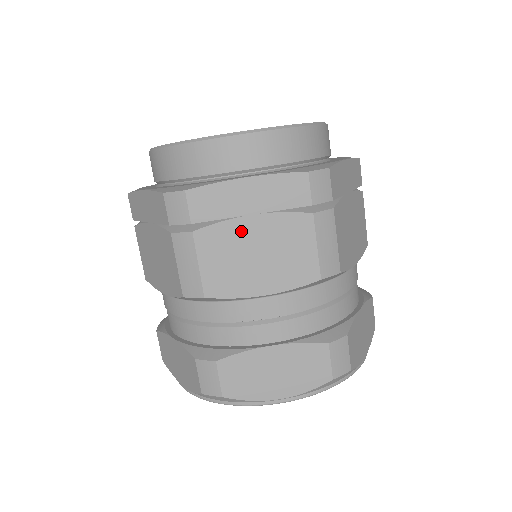
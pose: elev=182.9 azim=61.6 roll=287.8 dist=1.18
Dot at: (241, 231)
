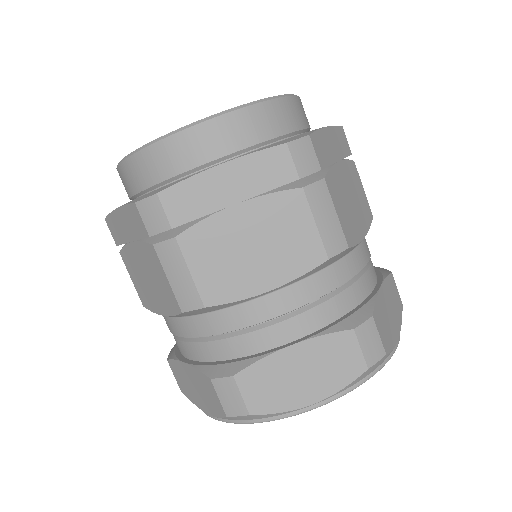
Dot at: (133, 255)
